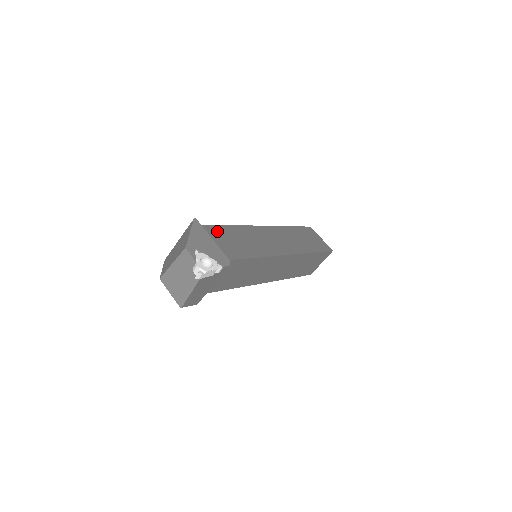
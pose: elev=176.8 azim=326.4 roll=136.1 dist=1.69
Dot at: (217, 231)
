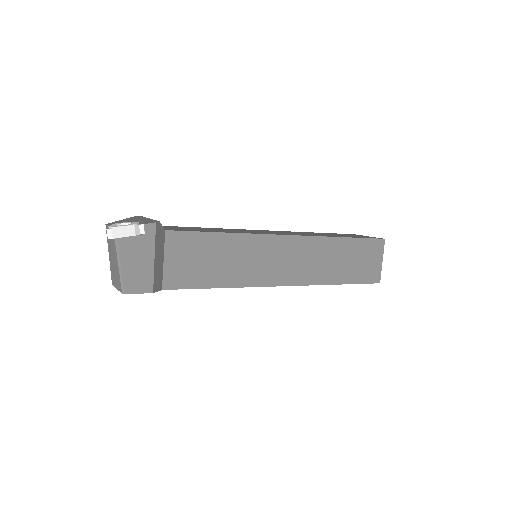
Dot at: (175, 227)
